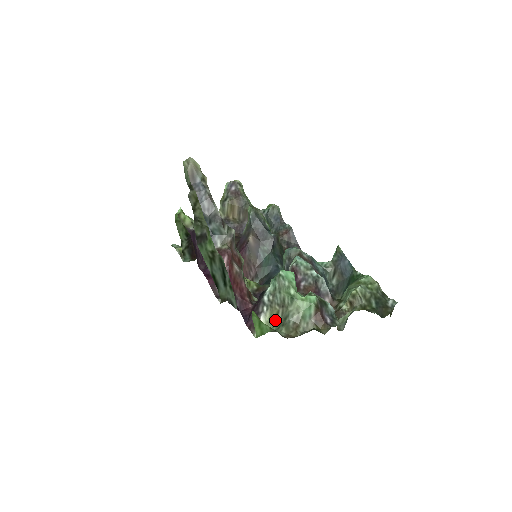
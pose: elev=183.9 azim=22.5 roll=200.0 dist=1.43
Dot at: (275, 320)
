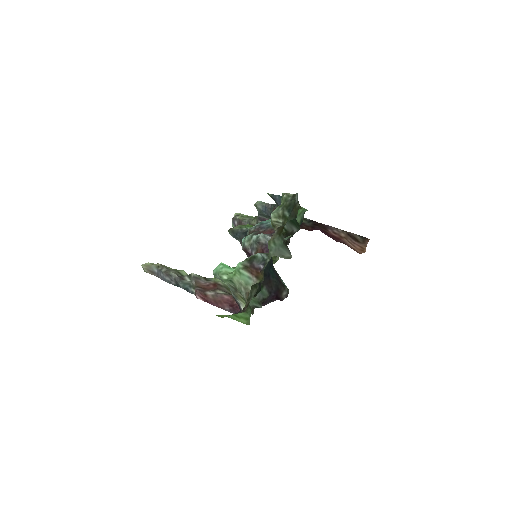
Dot at: occluded
